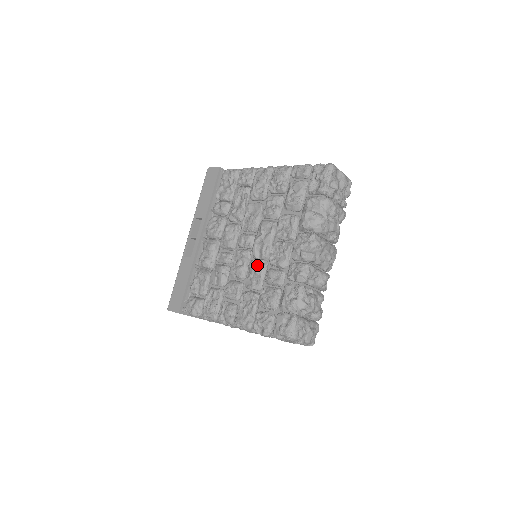
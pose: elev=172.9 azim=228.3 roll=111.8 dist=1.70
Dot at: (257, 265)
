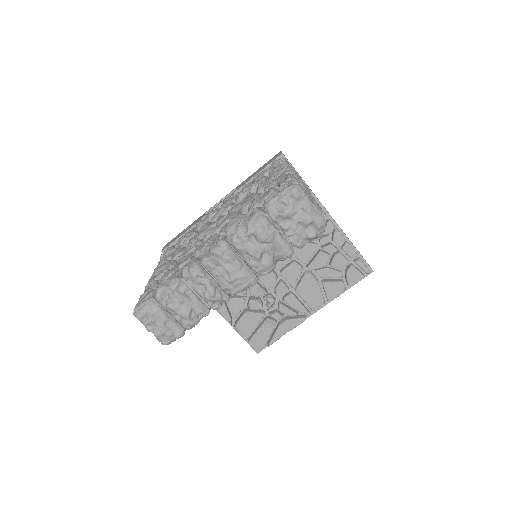
Dot at: (195, 244)
